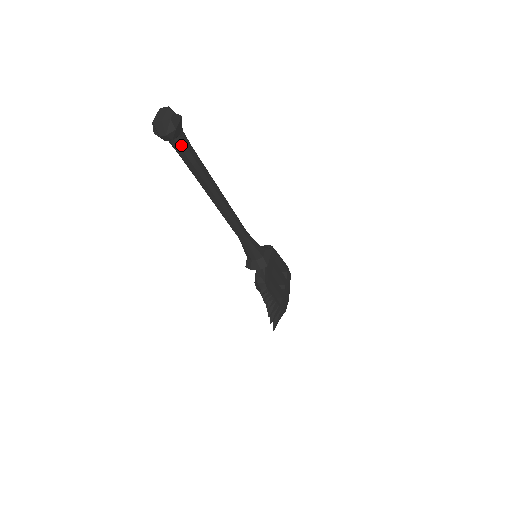
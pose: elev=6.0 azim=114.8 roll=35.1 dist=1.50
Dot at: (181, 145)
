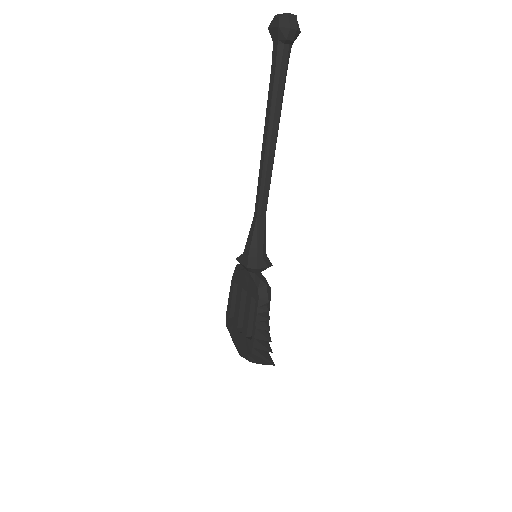
Dot at: (288, 55)
